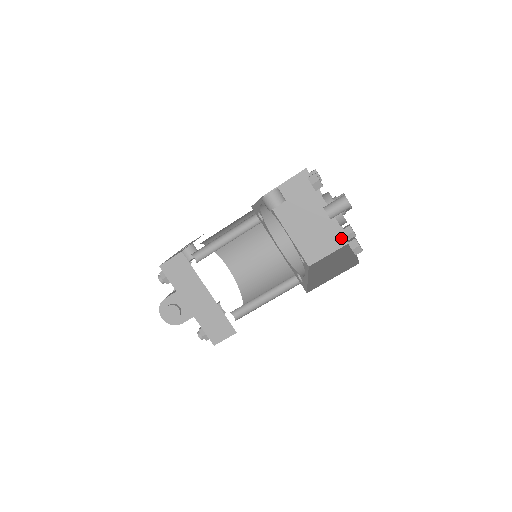
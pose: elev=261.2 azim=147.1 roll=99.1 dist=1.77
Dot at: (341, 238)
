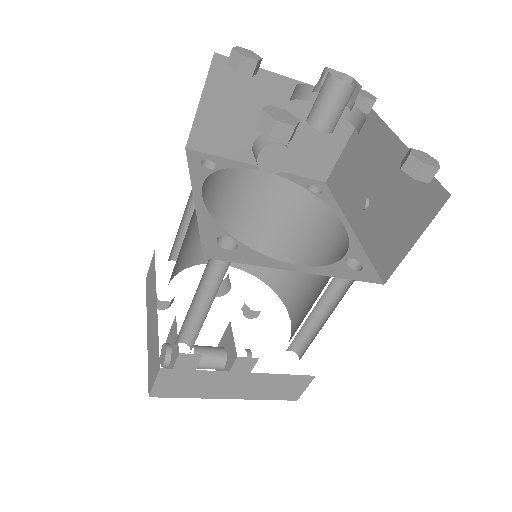
Dot at: (430, 198)
